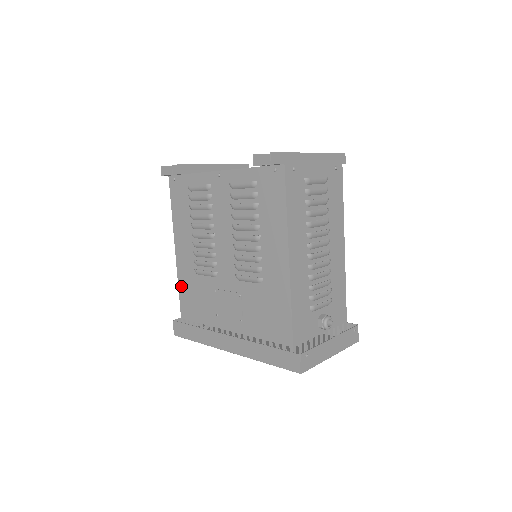
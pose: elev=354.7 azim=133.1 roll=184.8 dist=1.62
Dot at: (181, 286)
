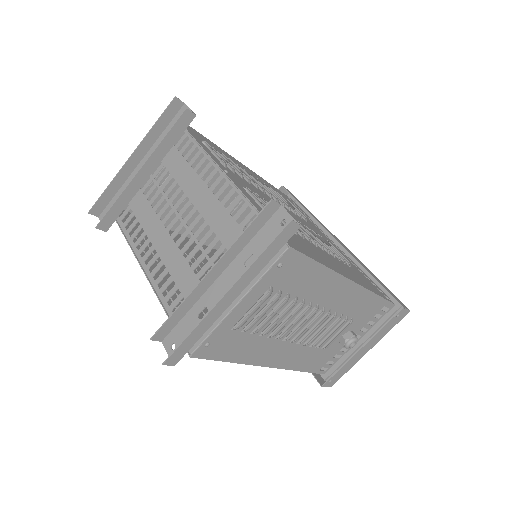
Dot at: occluded
